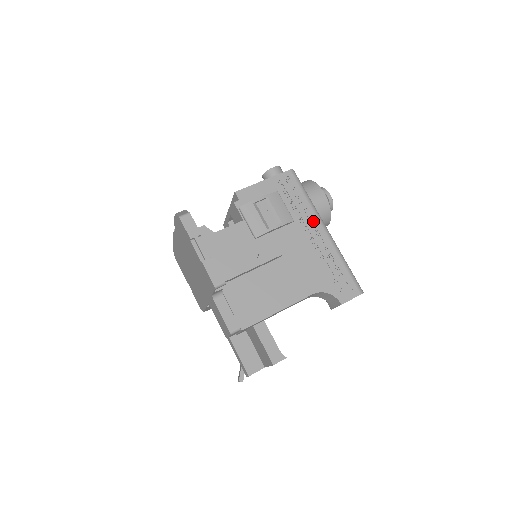
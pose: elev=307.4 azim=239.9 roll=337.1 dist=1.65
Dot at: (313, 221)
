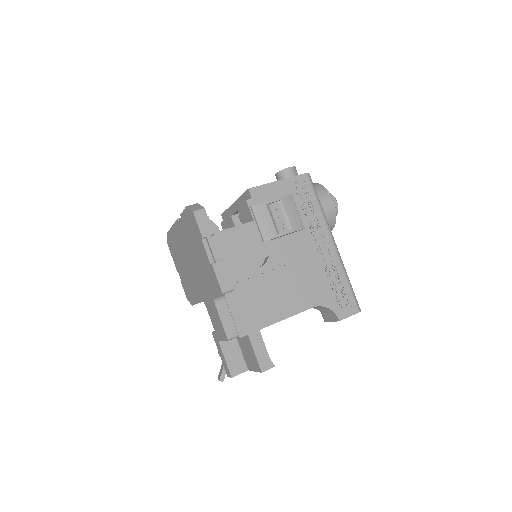
Dot at: (322, 231)
